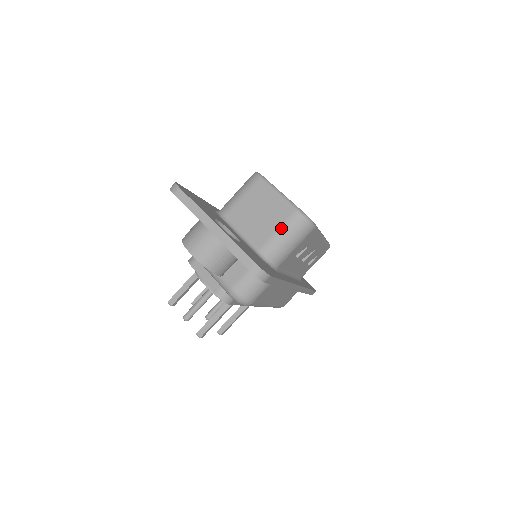
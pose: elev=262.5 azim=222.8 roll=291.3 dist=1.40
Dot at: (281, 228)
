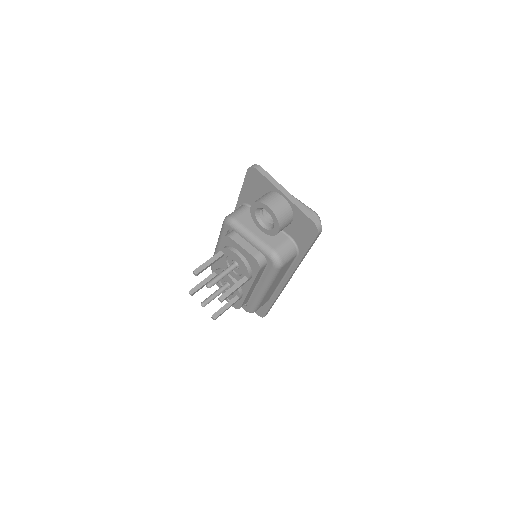
Dot at: occluded
